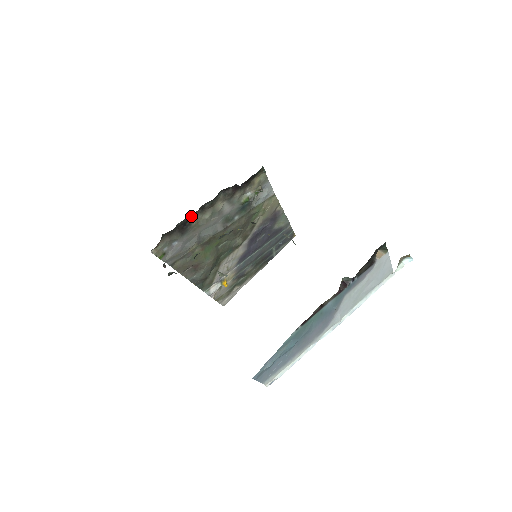
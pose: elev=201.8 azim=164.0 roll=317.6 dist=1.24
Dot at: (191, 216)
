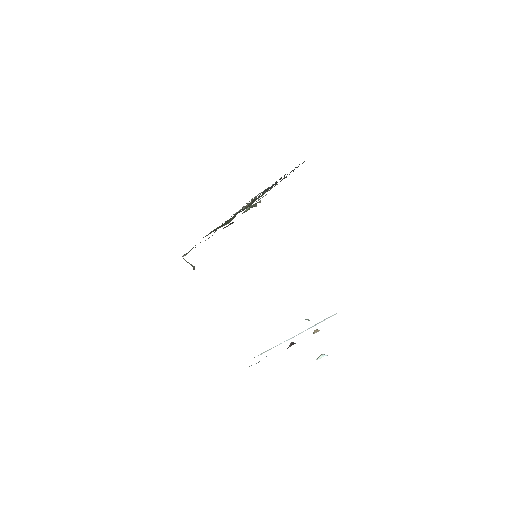
Dot at: occluded
